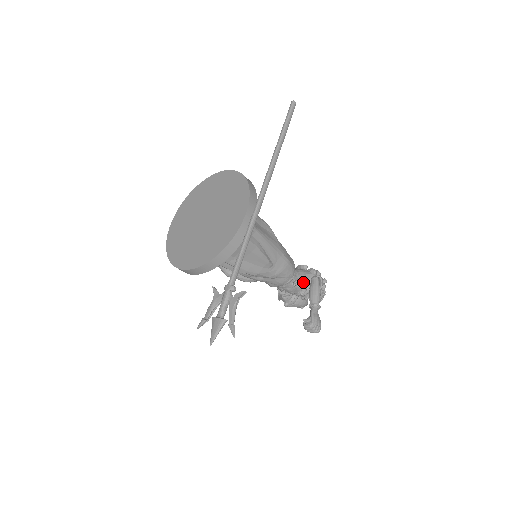
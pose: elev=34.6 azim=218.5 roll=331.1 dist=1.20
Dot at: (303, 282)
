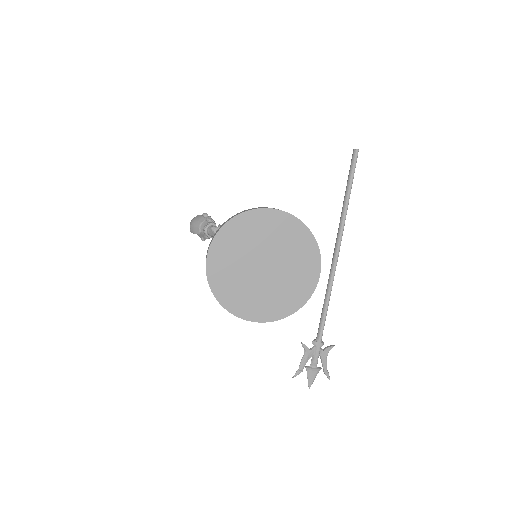
Dot at: occluded
